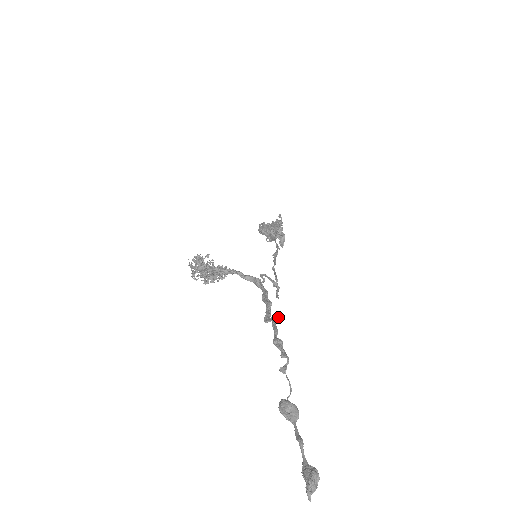
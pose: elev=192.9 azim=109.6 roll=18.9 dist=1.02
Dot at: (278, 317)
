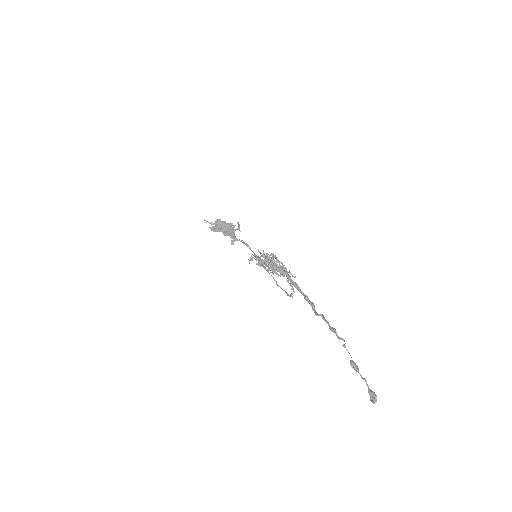
Dot at: occluded
